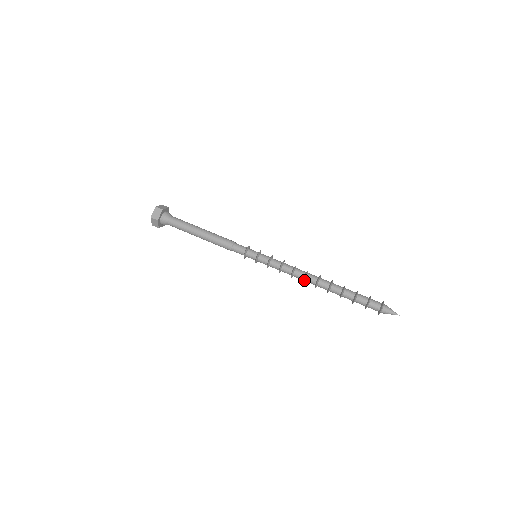
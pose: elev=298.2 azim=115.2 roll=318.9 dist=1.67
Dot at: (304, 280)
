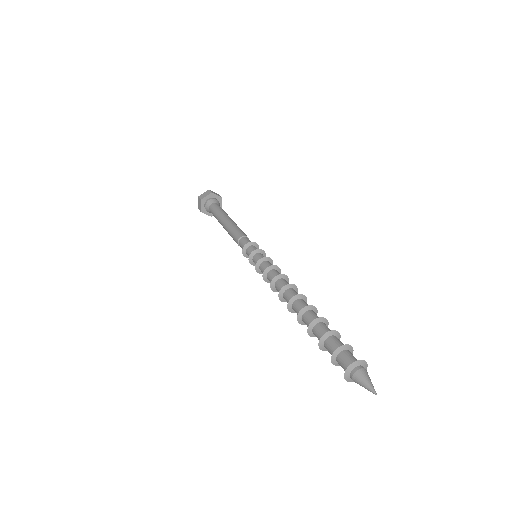
Dot at: (286, 288)
